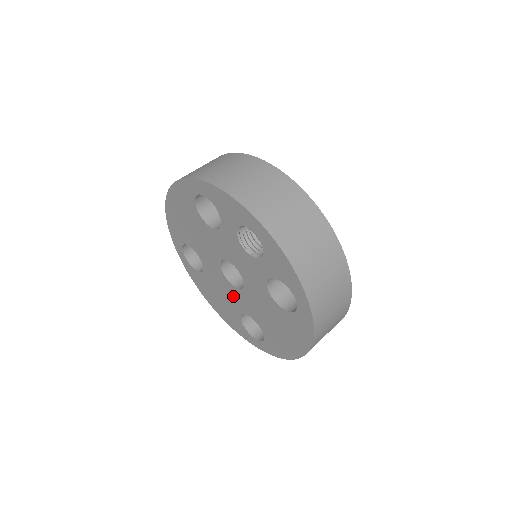
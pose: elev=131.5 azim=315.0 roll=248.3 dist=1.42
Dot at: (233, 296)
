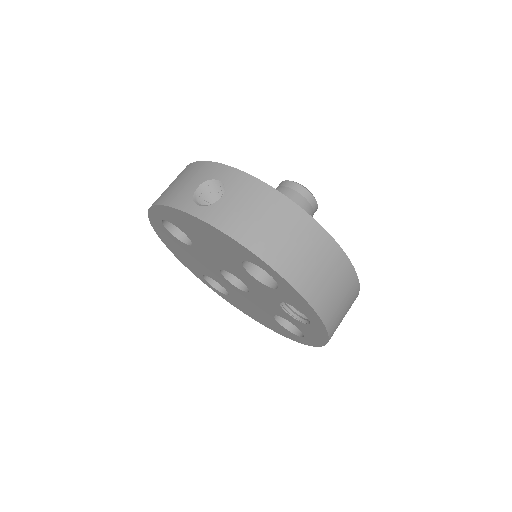
Dot at: (215, 274)
